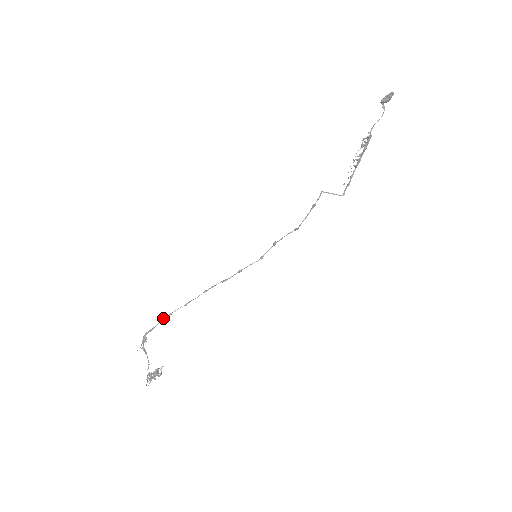
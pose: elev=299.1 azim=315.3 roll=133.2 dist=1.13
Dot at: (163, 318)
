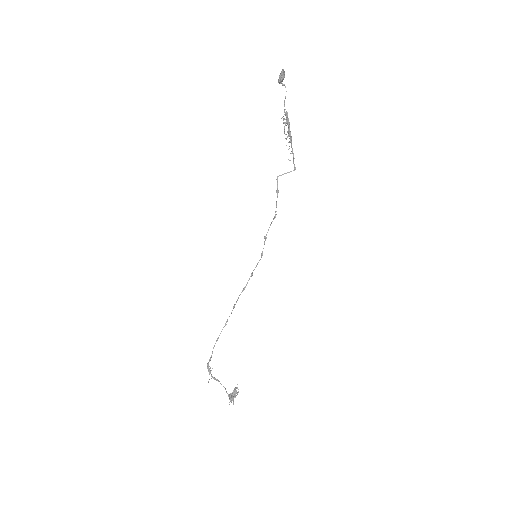
Dot at: (214, 345)
